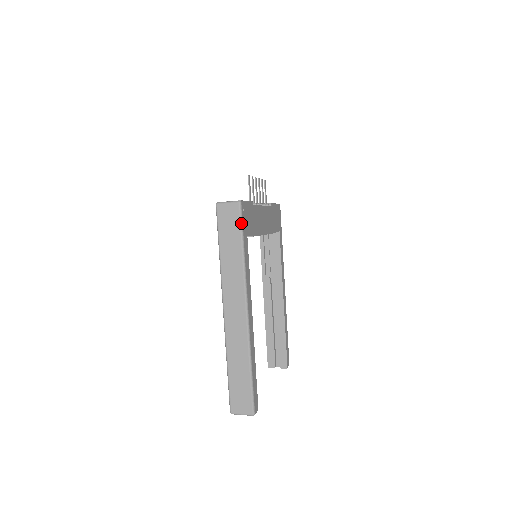
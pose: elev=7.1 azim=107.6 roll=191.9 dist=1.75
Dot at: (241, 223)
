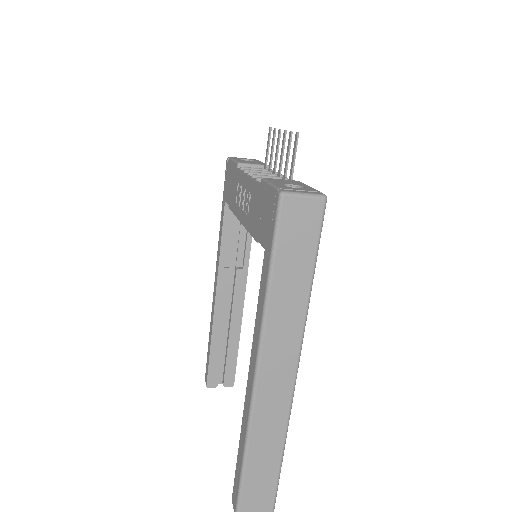
Dot at: (320, 235)
